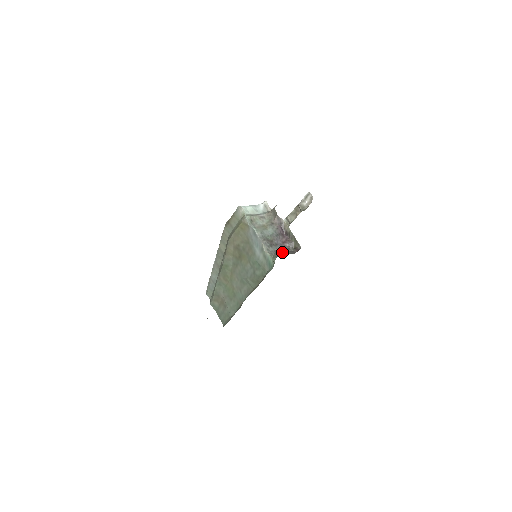
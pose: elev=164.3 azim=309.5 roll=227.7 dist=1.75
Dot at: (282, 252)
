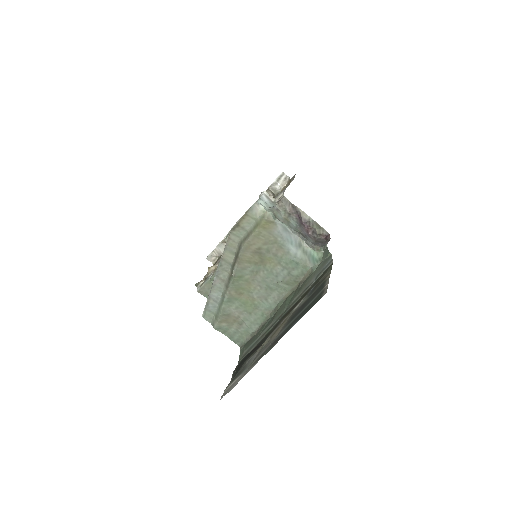
Dot at: (318, 242)
